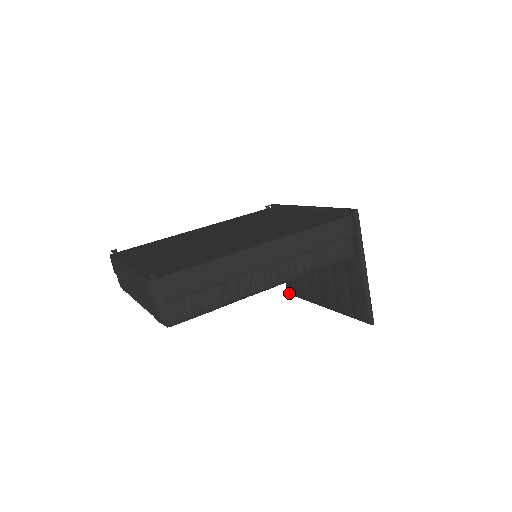
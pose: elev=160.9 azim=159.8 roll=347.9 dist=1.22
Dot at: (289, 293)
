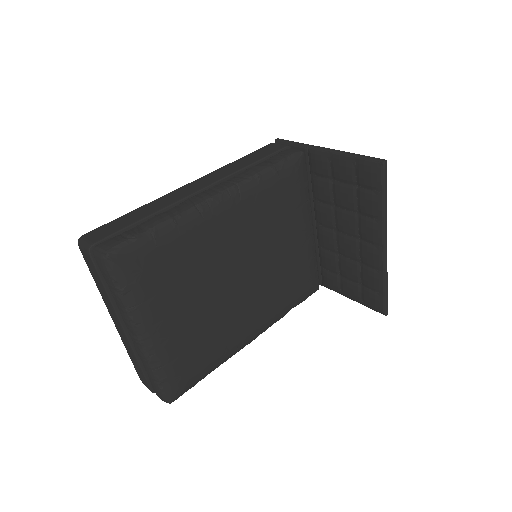
Dot at: (382, 311)
